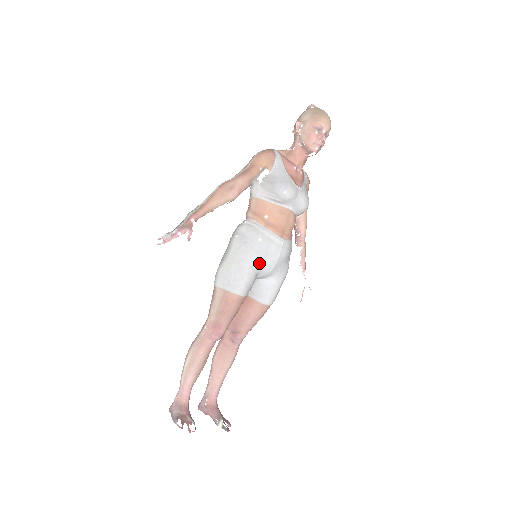
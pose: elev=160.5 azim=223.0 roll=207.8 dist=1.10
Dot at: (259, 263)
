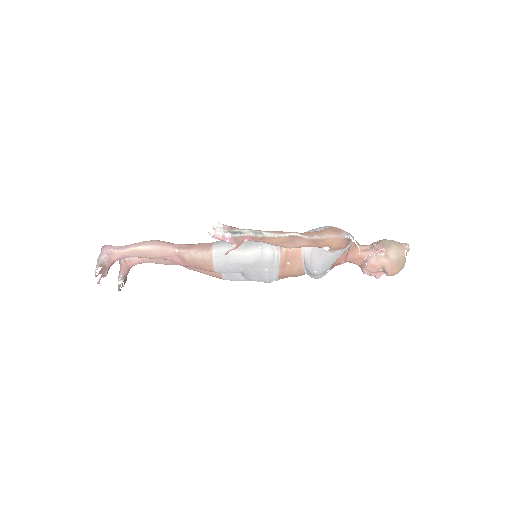
Dot at: (248, 274)
